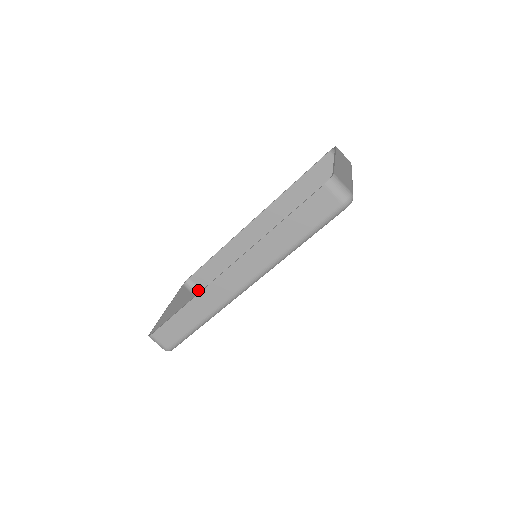
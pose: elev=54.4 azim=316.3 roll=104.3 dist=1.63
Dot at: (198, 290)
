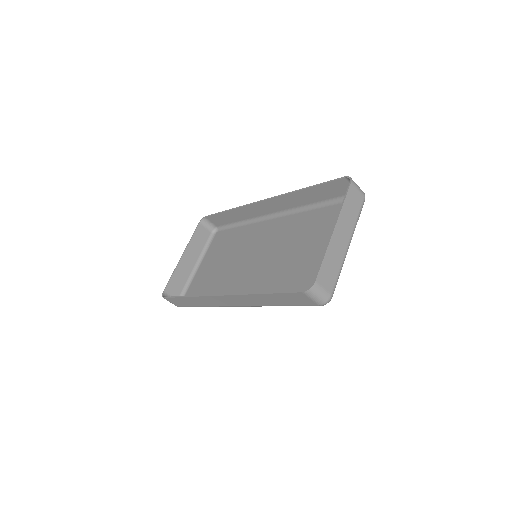
Dot at: (214, 226)
